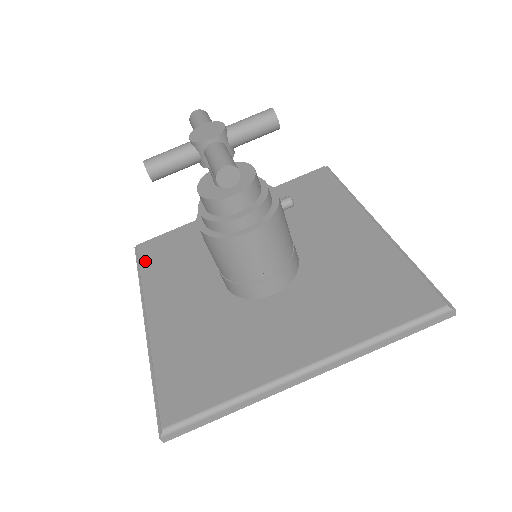
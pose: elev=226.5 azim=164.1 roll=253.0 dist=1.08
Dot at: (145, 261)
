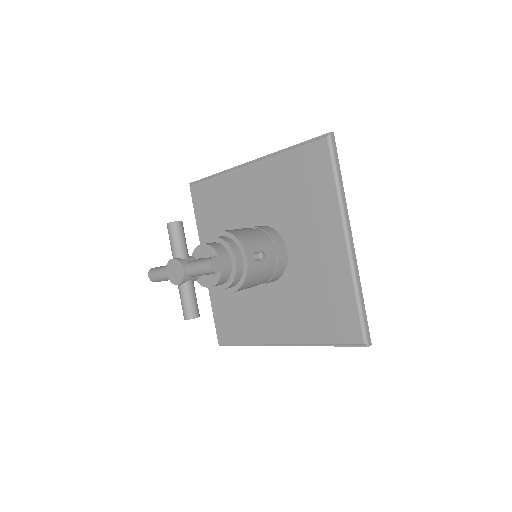
Dot at: (197, 208)
